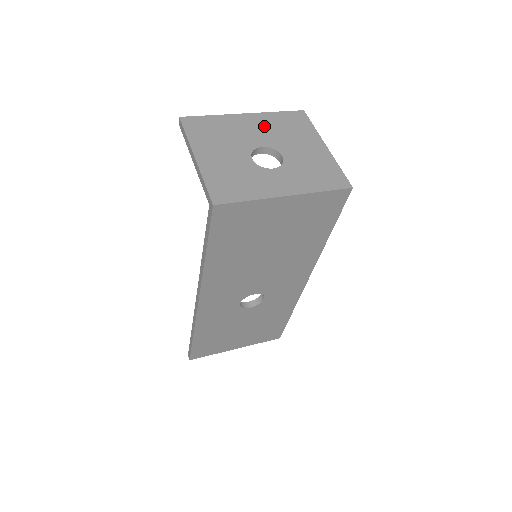
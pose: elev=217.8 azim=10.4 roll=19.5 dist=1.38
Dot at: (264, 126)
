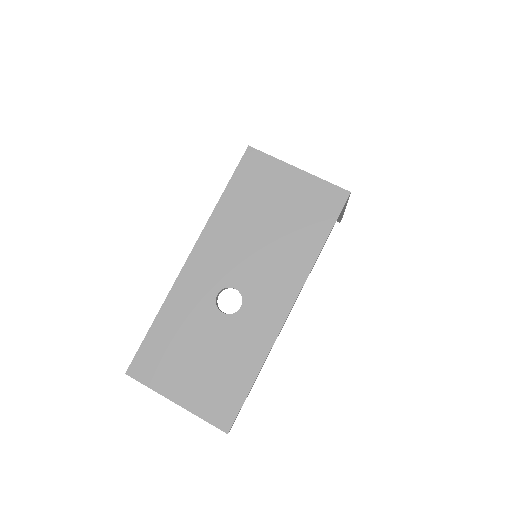
Dot at: occluded
